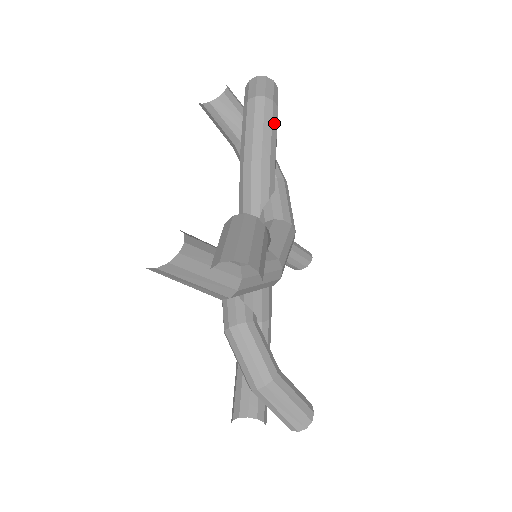
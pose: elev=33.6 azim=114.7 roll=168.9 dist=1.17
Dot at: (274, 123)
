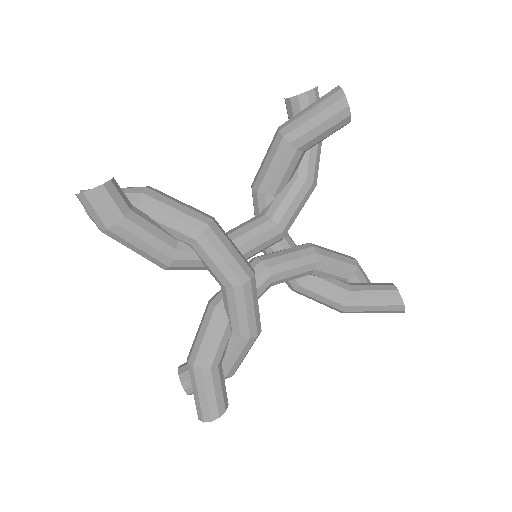
Dot at: (132, 240)
